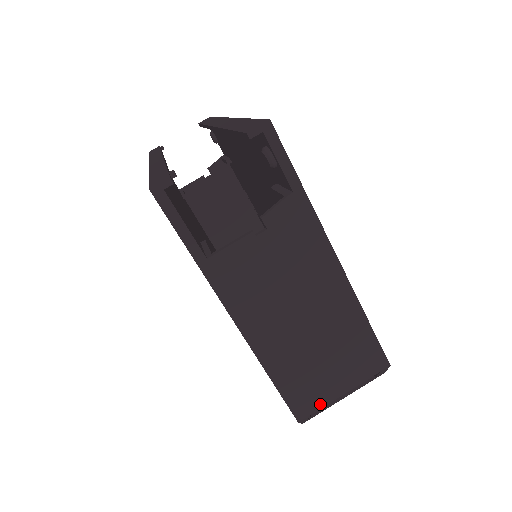
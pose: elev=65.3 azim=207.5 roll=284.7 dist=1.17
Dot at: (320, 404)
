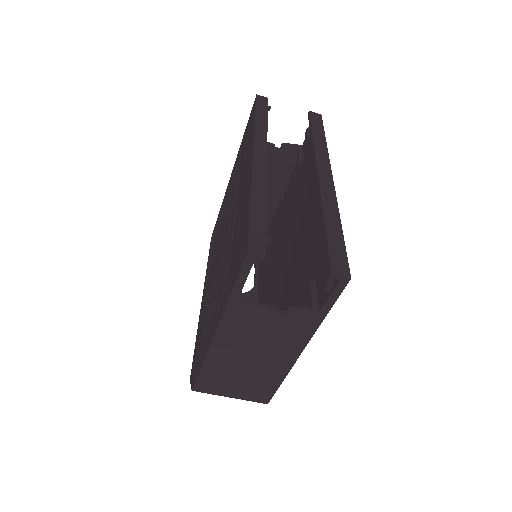
Dot at: (213, 392)
